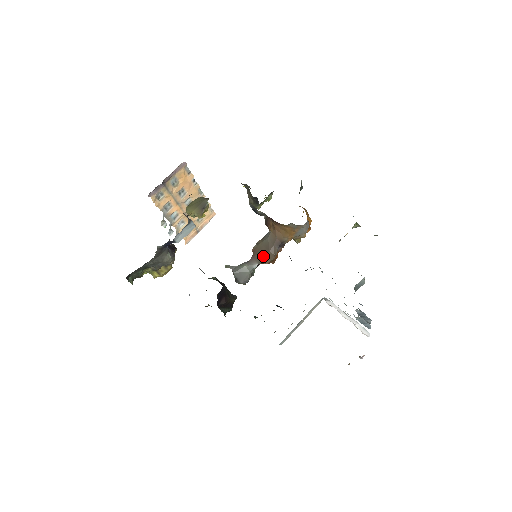
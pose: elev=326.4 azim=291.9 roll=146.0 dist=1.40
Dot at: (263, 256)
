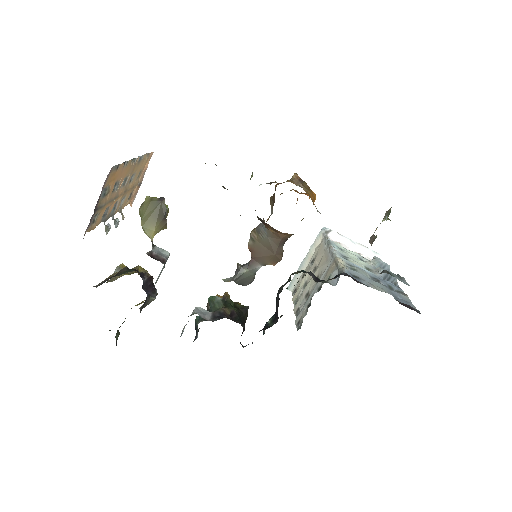
Dot at: (267, 259)
